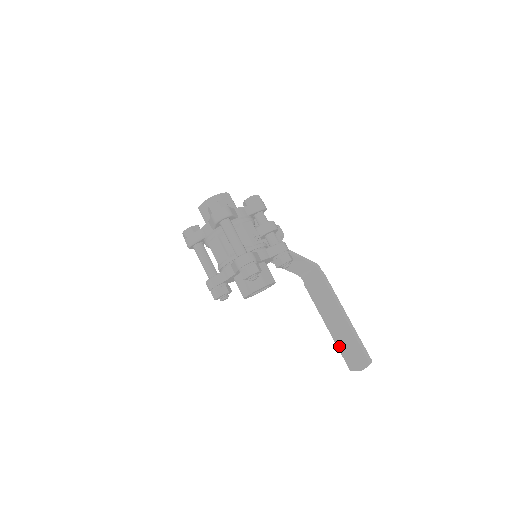
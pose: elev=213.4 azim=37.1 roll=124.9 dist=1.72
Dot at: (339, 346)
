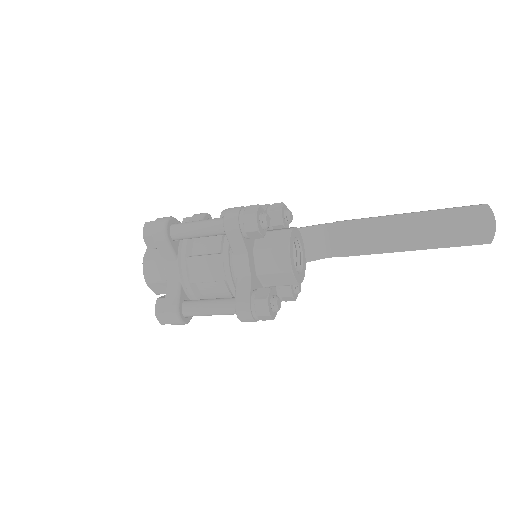
Dot at: (446, 244)
